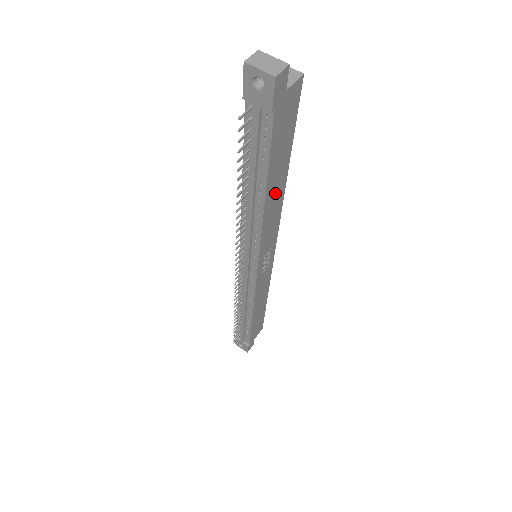
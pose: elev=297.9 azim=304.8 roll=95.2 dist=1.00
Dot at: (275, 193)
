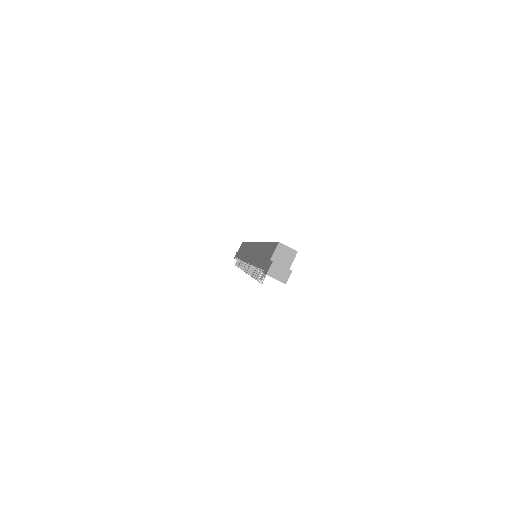
Dot at: occluded
